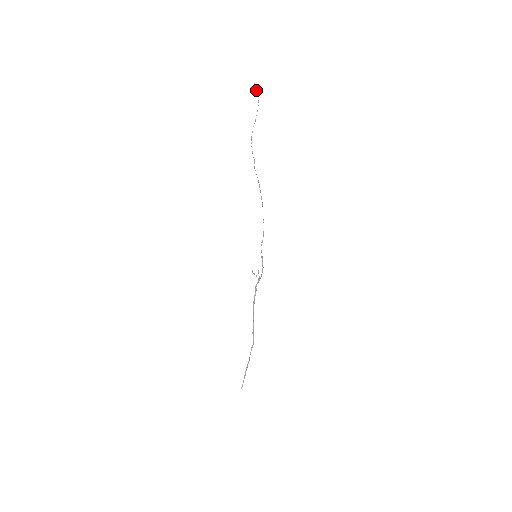
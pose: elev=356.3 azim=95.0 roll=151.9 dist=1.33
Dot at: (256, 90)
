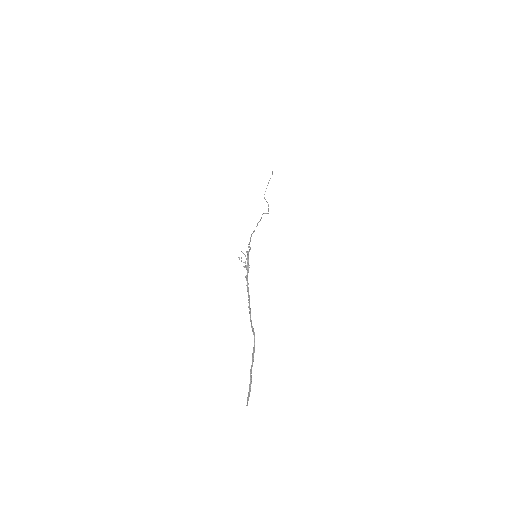
Dot at: (272, 171)
